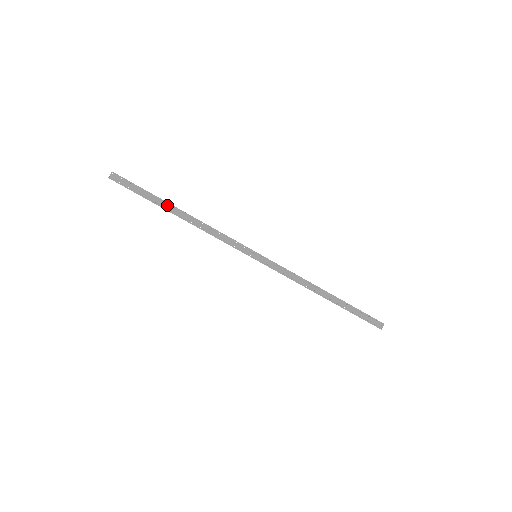
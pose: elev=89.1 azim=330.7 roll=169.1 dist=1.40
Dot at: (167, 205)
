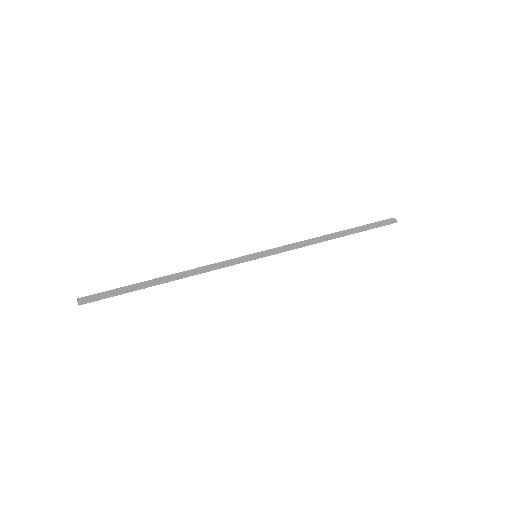
Dot at: (149, 282)
